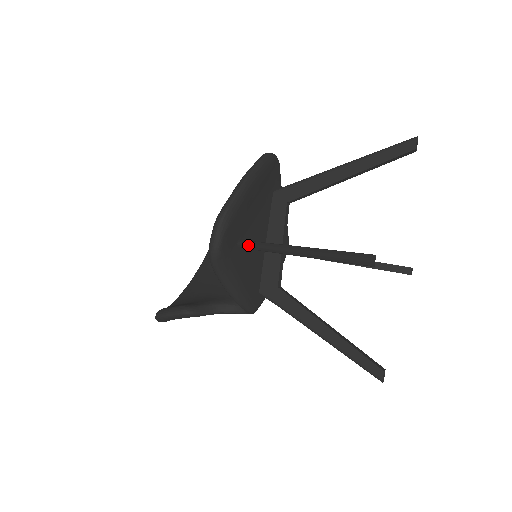
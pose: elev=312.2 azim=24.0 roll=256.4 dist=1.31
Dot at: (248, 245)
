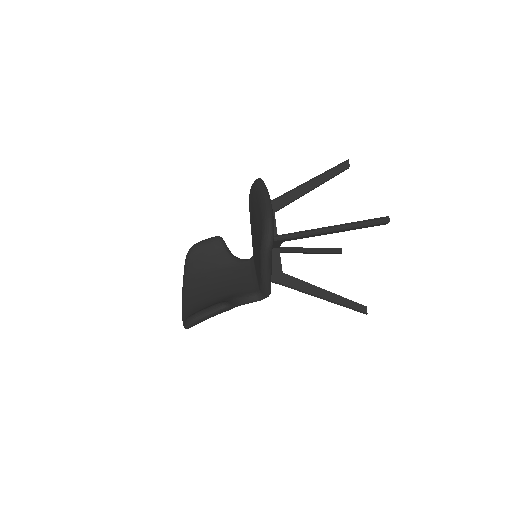
Dot at: (283, 237)
